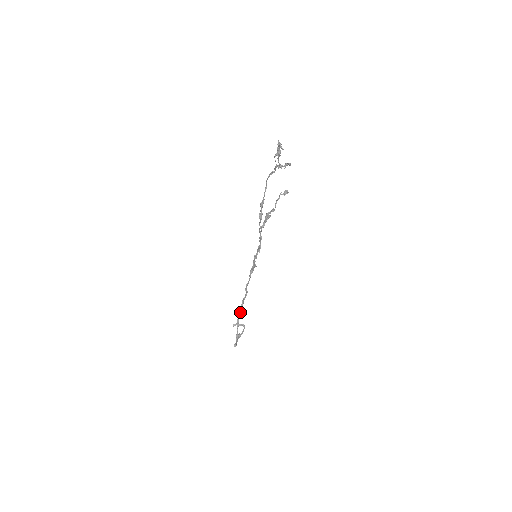
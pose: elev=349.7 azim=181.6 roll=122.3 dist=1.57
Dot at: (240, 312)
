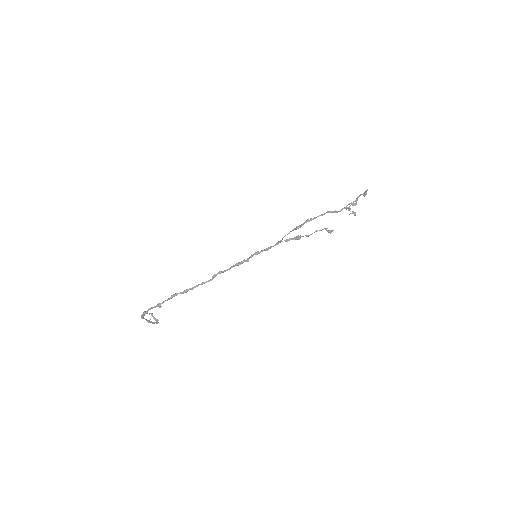
Dot at: (185, 291)
